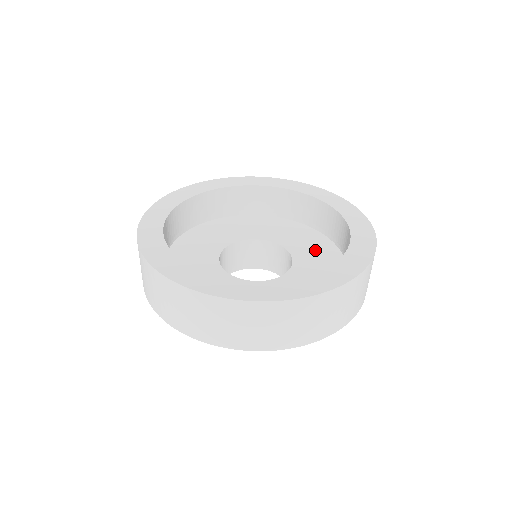
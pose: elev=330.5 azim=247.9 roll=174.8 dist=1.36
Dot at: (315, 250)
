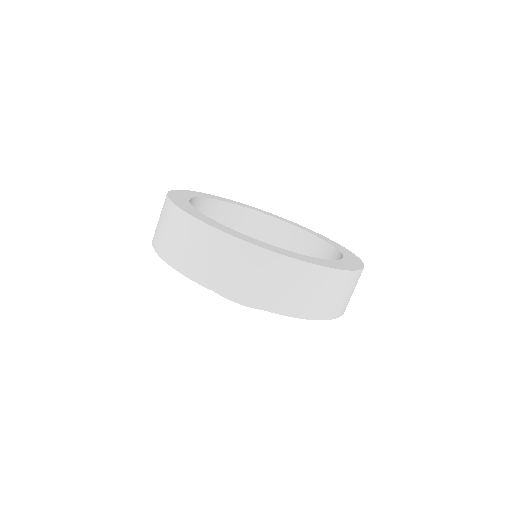
Dot at: occluded
